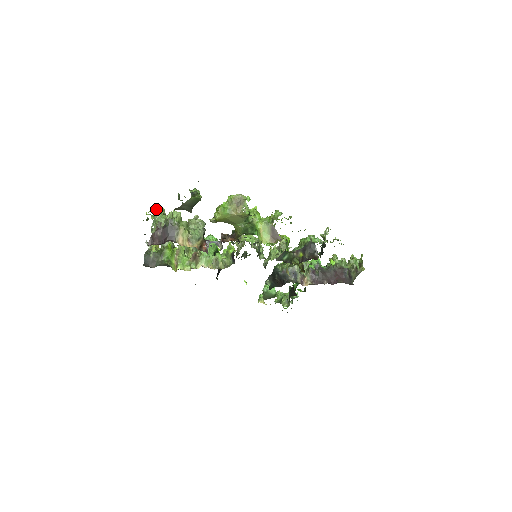
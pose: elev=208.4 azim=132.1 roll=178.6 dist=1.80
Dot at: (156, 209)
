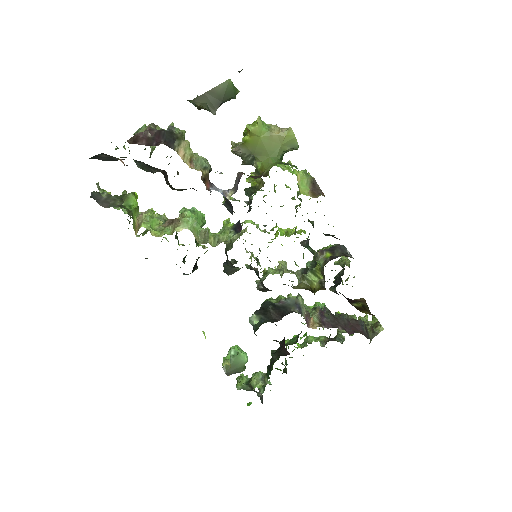
Dot at: occluded
